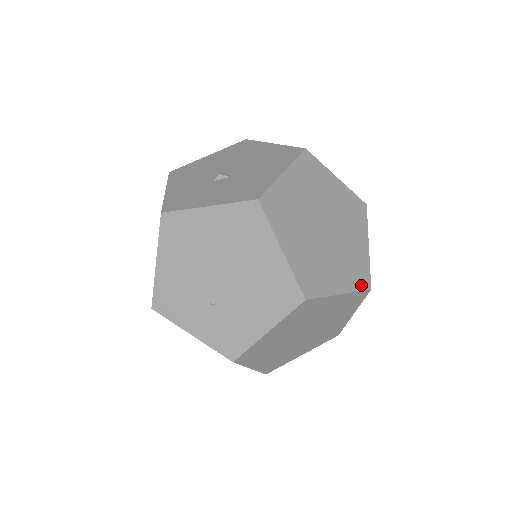
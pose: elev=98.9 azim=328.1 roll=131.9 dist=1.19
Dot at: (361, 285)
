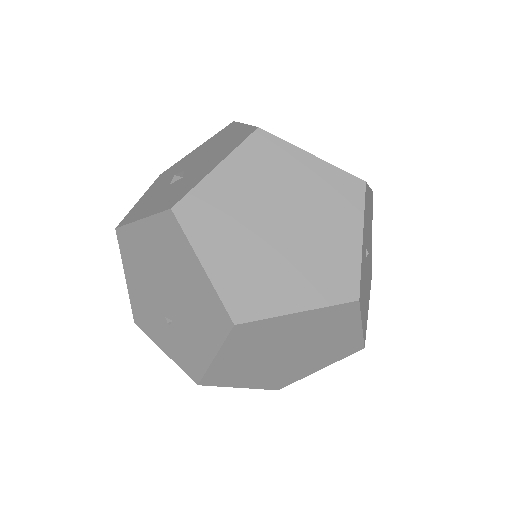
Dot at: (339, 296)
